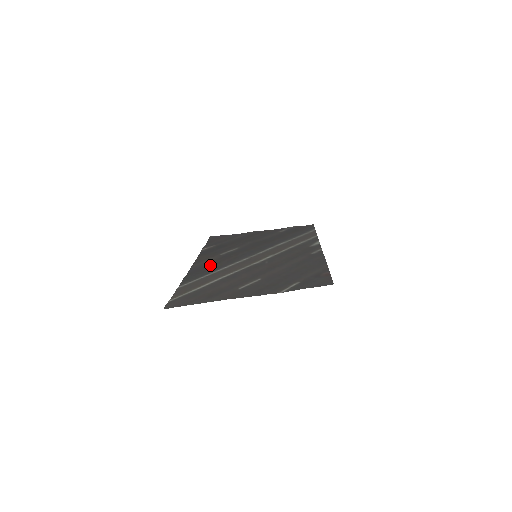
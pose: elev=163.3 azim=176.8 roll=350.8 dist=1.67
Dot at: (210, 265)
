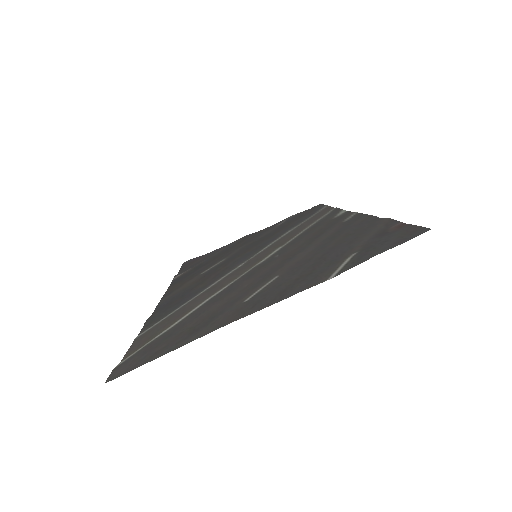
Dot at: (187, 290)
